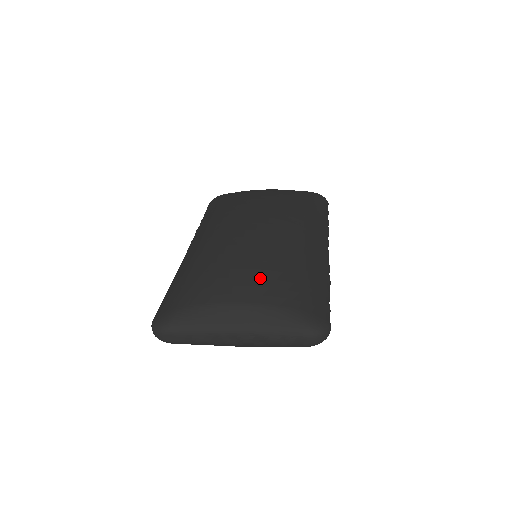
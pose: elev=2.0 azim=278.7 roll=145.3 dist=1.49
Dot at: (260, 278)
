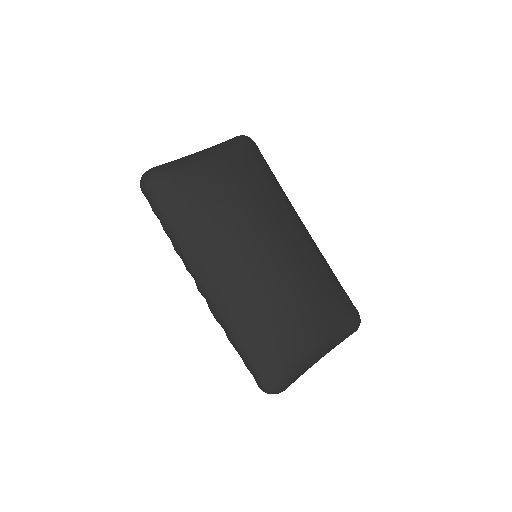
Dot at: (324, 310)
